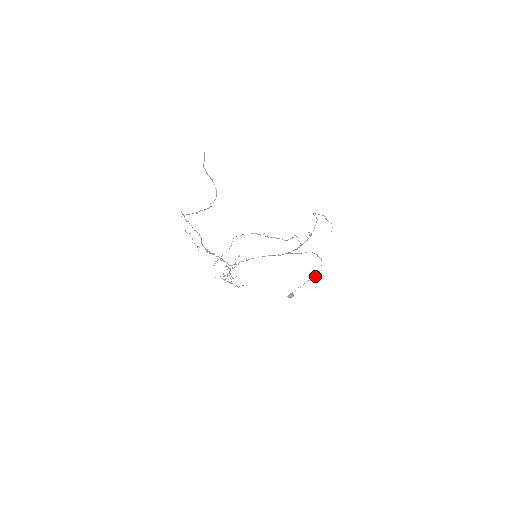
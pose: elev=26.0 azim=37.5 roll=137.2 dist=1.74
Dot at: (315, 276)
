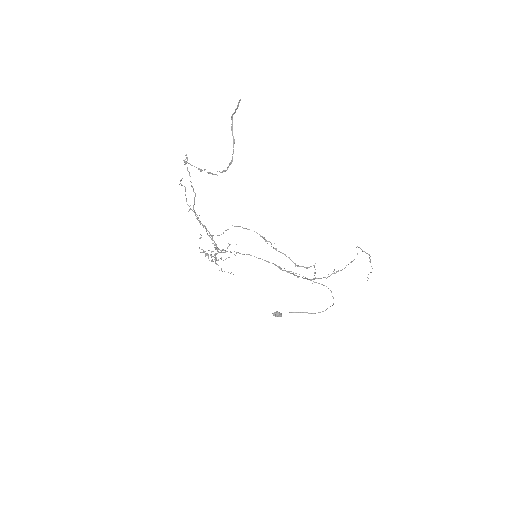
Dot at: occluded
